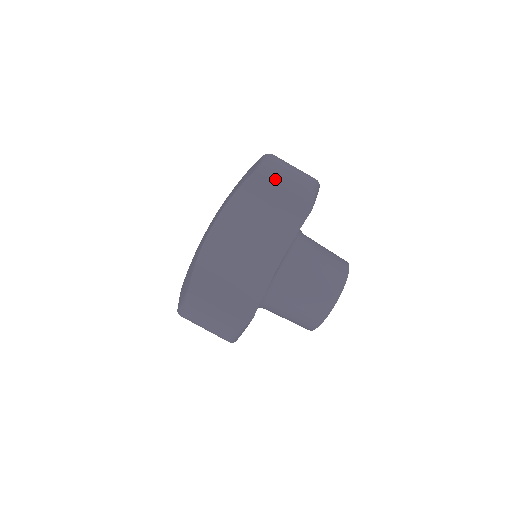
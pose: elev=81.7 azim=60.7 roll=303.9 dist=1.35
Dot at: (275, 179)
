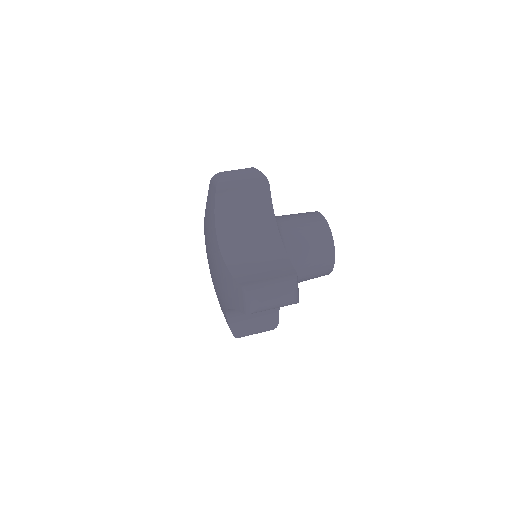
Dot at: occluded
